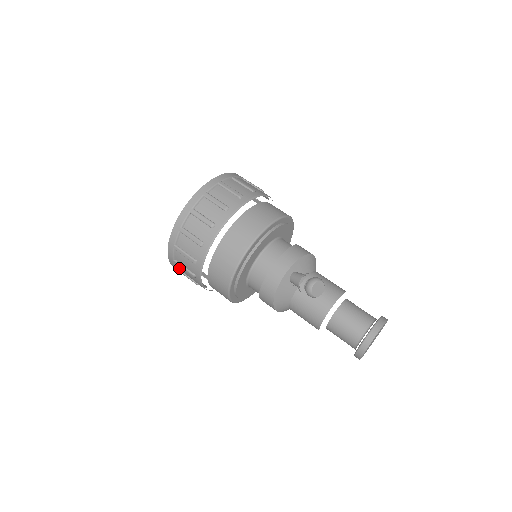
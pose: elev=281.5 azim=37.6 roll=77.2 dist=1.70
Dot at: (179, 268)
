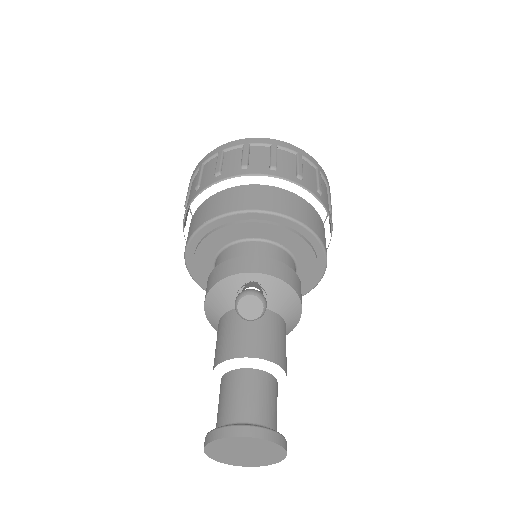
Dot at: occluded
